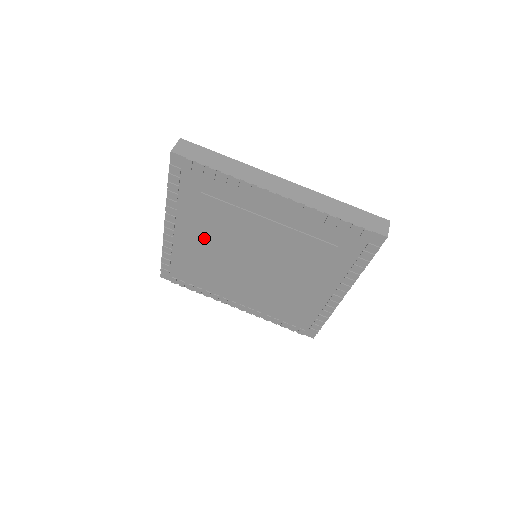
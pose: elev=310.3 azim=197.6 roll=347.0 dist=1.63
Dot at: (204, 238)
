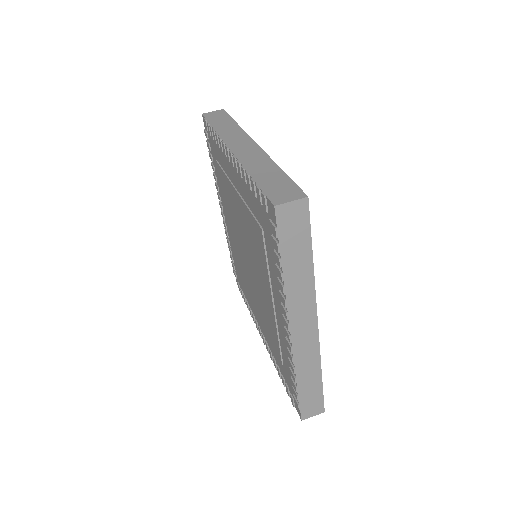
Dot at: (239, 204)
